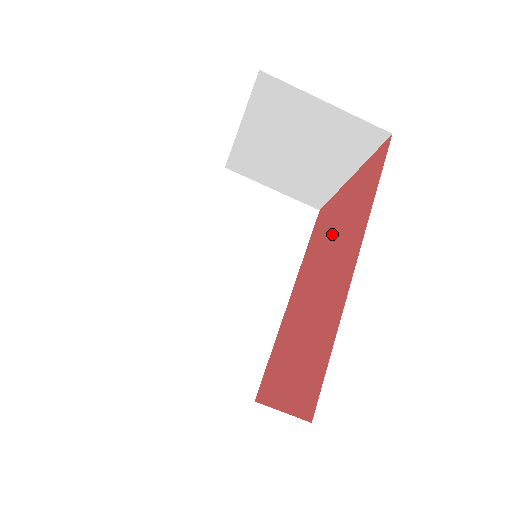
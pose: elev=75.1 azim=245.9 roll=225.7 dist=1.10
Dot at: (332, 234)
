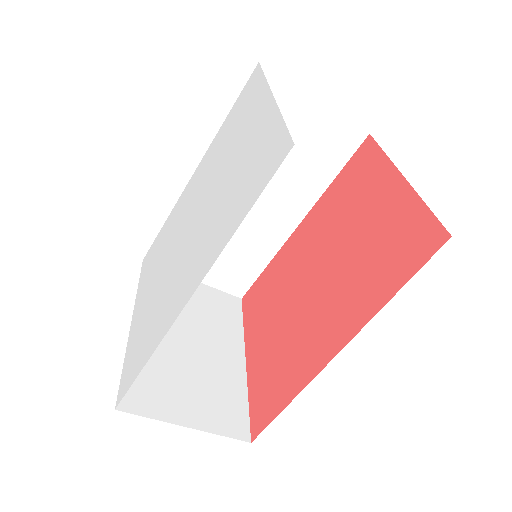
Dot at: (349, 239)
